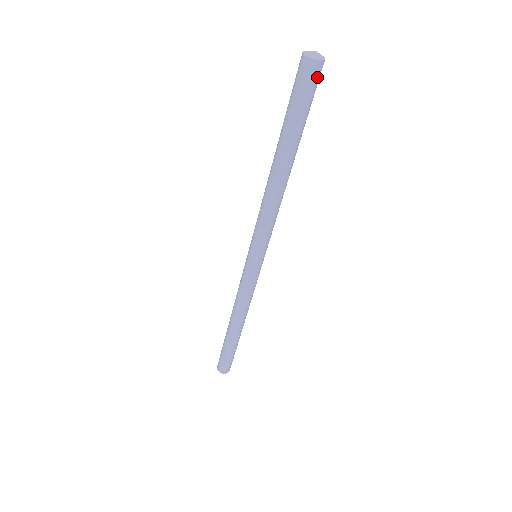
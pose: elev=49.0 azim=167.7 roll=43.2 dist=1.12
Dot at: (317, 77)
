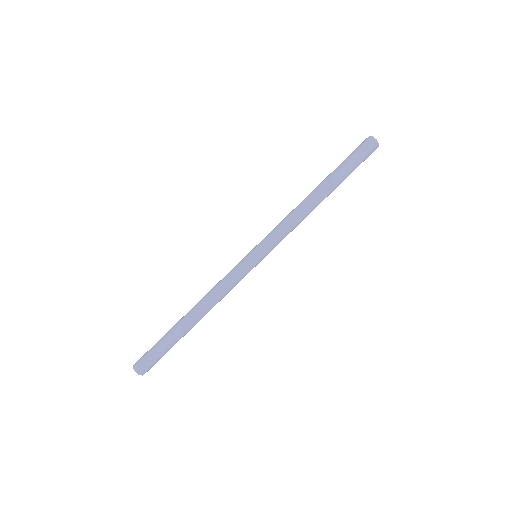
Dot at: (371, 153)
